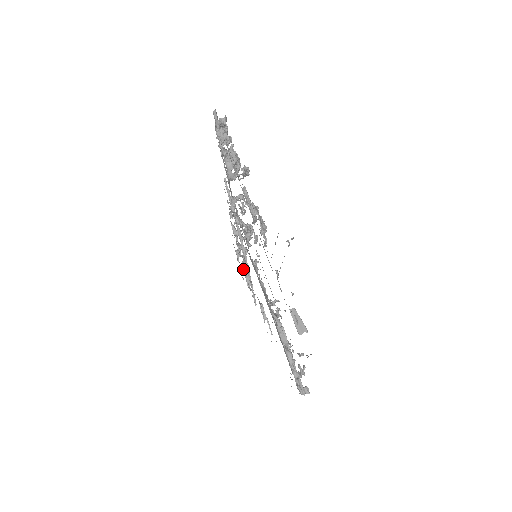
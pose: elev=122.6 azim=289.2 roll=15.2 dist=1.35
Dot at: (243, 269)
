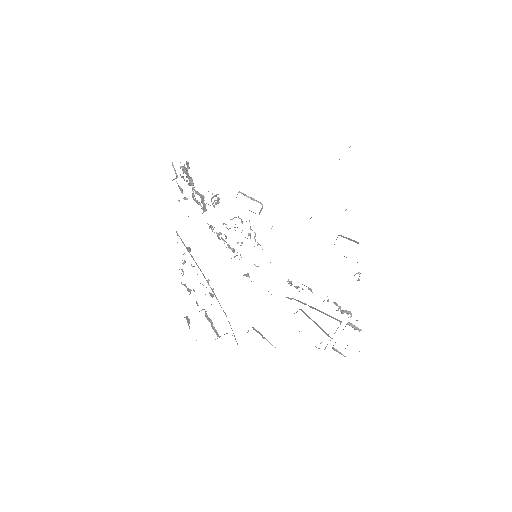
Dot at: (208, 320)
